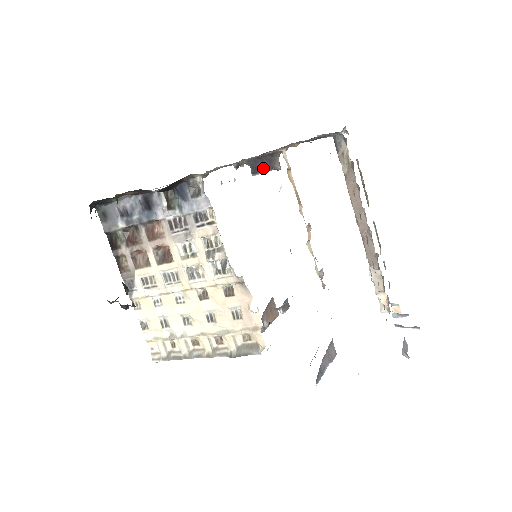
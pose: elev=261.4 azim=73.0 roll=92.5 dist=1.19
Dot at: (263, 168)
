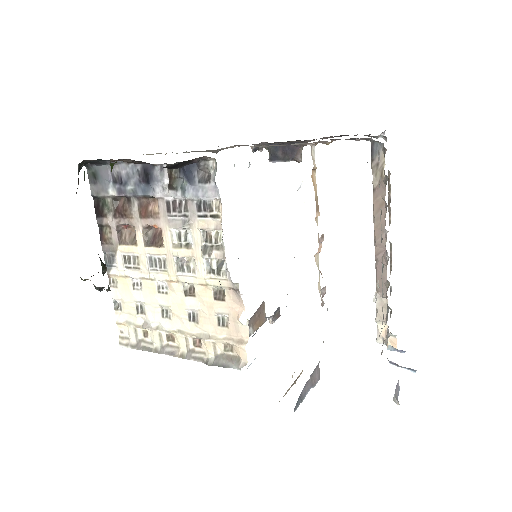
Dot at: (283, 156)
